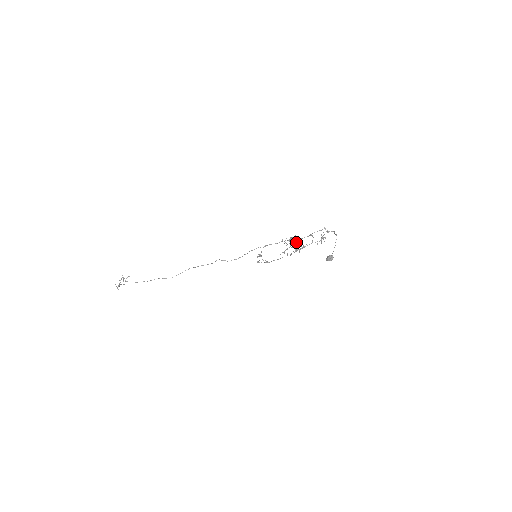
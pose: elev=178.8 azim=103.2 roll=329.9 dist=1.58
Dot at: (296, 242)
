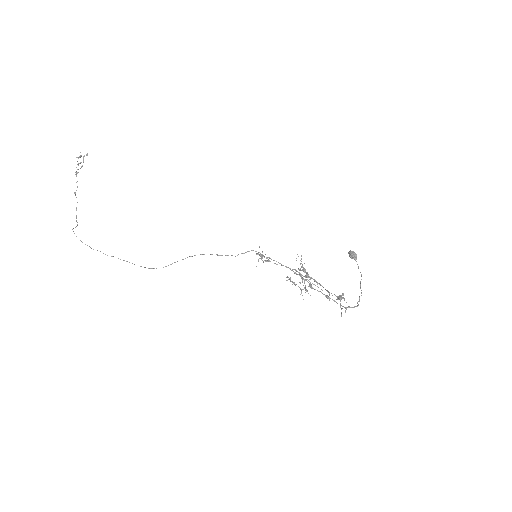
Dot at: occluded
